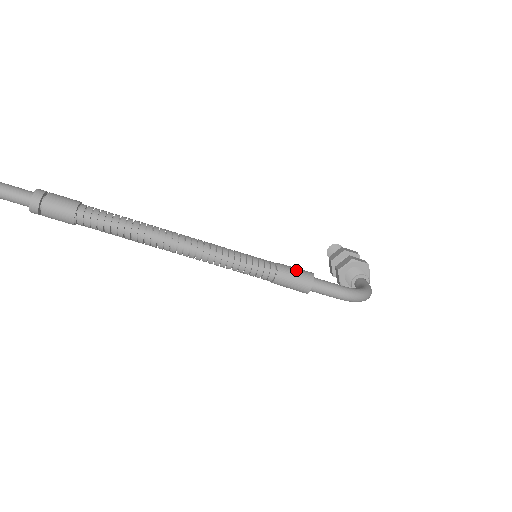
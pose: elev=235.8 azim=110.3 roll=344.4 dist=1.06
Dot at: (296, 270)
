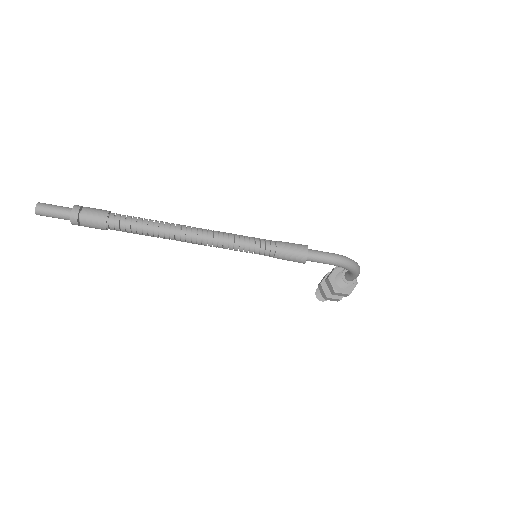
Dot at: (291, 243)
